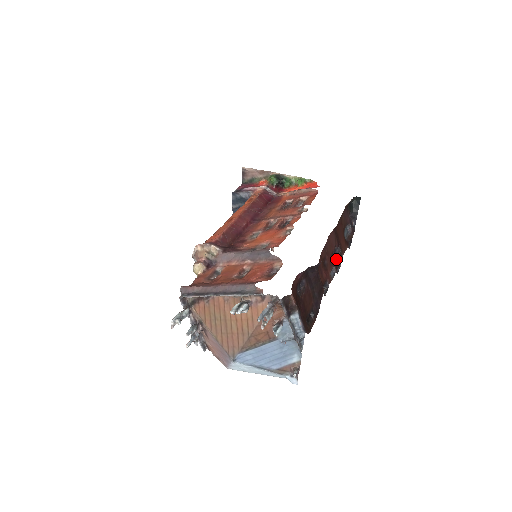
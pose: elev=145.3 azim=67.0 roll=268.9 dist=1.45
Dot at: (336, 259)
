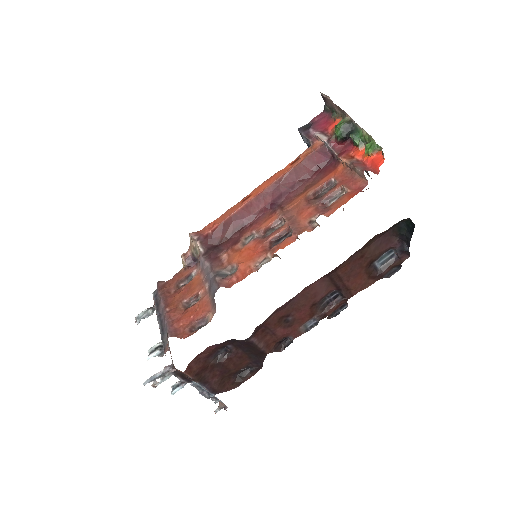
Dot at: (332, 303)
